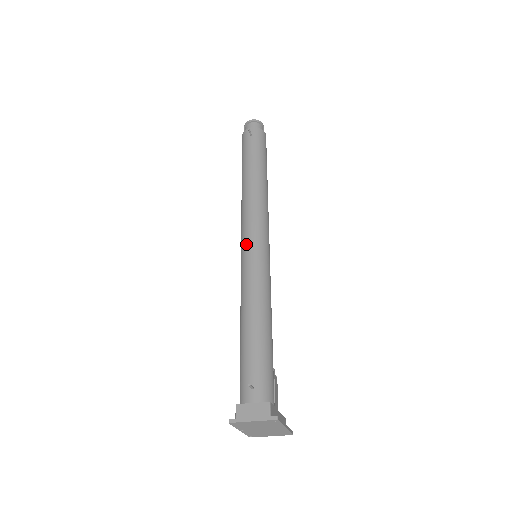
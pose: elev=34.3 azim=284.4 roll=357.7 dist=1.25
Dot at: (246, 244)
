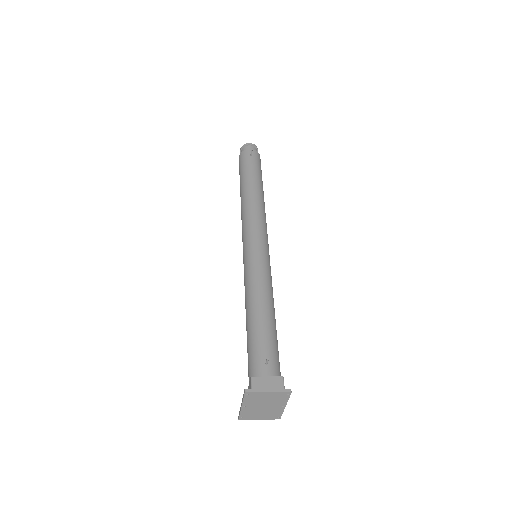
Dot at: (252, 243)
